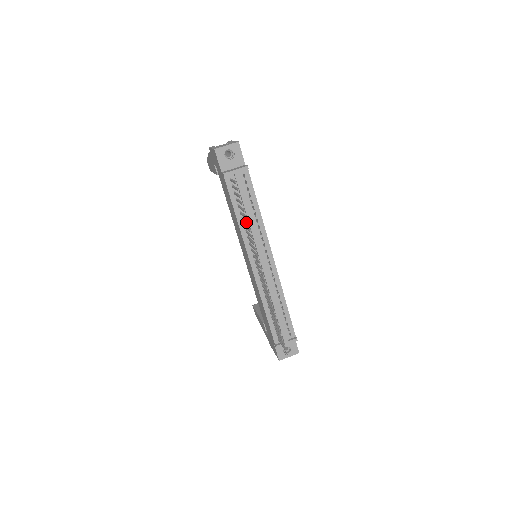
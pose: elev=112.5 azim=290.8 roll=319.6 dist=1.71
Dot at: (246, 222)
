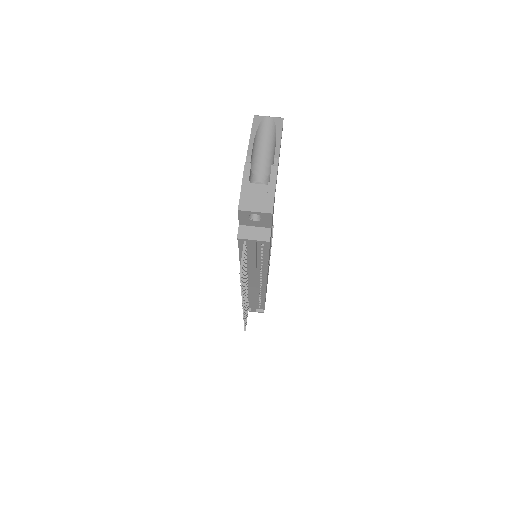
Dot at: occluded
